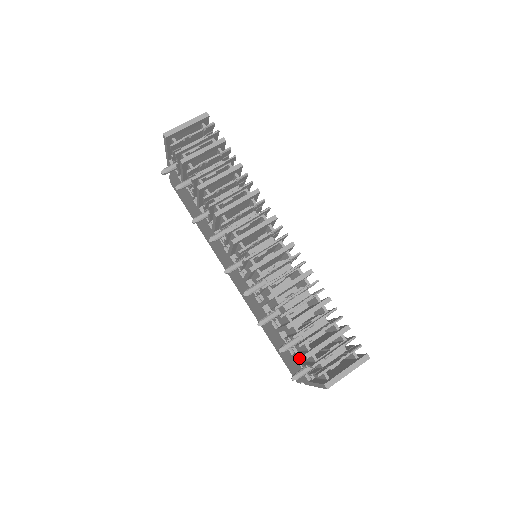
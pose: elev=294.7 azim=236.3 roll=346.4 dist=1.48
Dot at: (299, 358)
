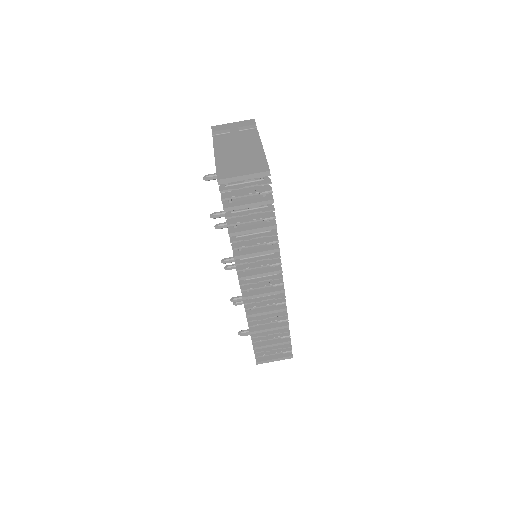
Dot at: occluded
